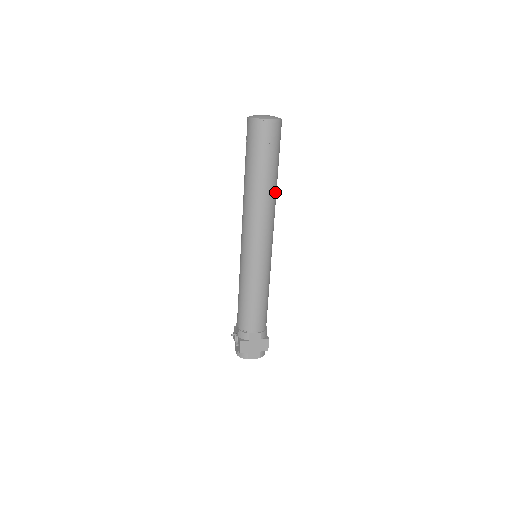
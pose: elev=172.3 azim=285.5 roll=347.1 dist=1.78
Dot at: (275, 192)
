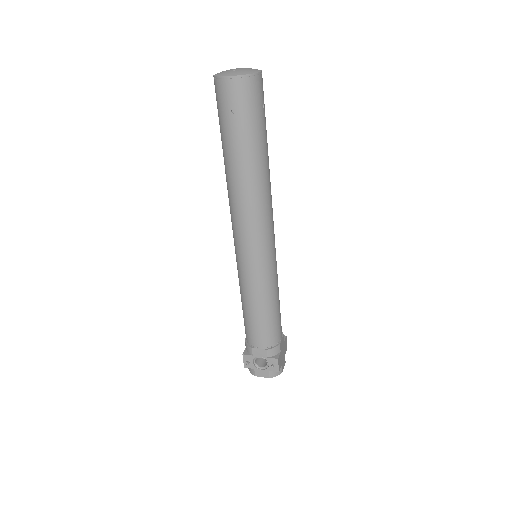
Dot at: occluded
